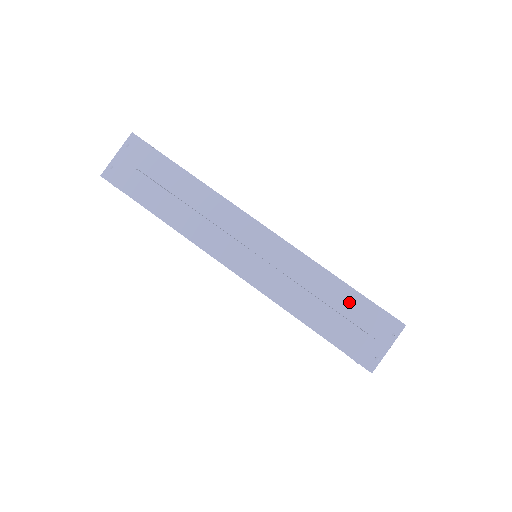
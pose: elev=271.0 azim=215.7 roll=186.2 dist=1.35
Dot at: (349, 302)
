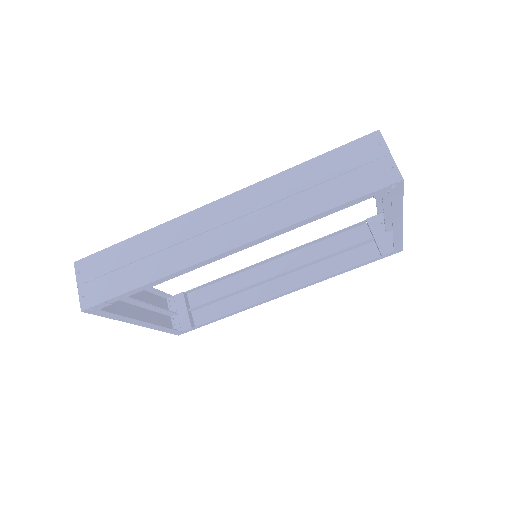
Dot at: (327, 166)
